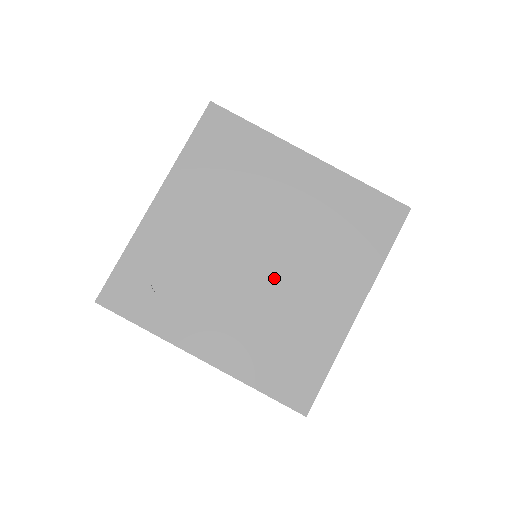
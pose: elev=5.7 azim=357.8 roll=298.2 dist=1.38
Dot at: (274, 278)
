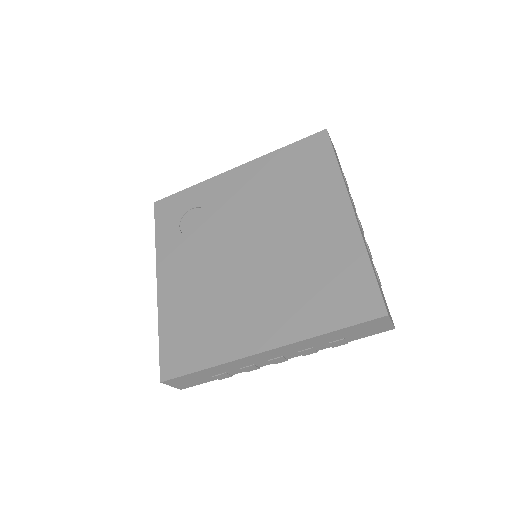
Dot at: (241, 273)
